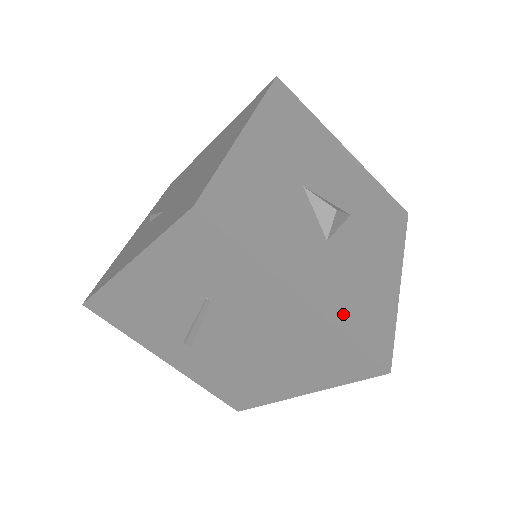
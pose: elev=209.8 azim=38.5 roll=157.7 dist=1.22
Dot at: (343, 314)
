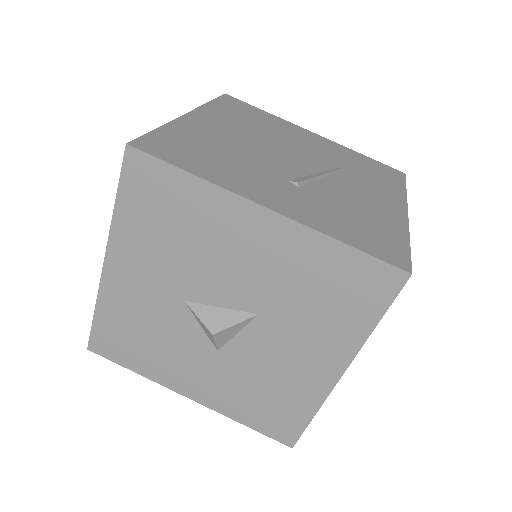
Dot at: (235, 408)
